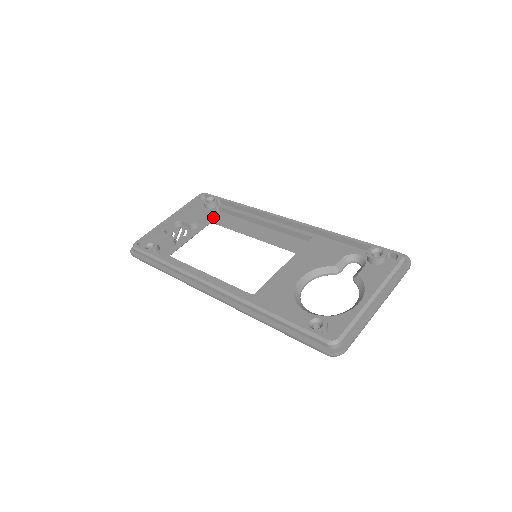
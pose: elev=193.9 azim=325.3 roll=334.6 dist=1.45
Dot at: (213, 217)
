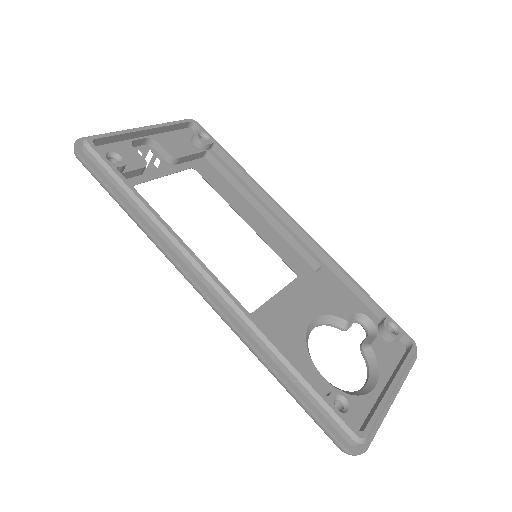
Dot at: (197, 161)
